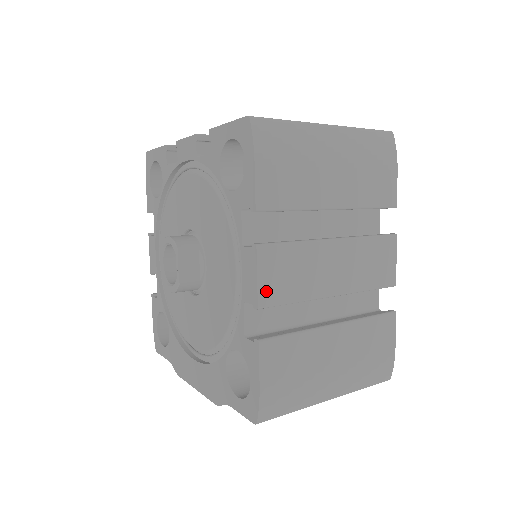
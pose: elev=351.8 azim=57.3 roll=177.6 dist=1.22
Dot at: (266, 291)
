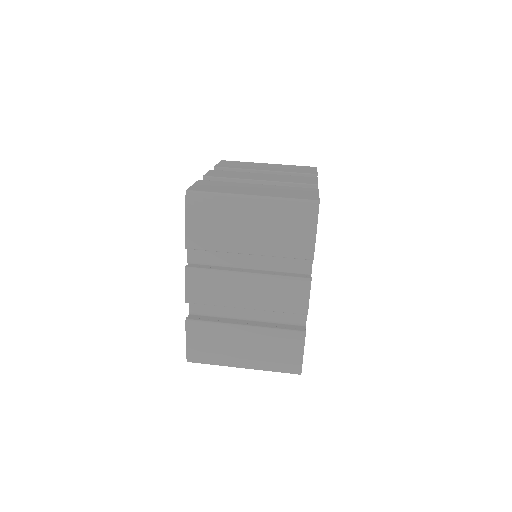
Dot at: (191, 294)
